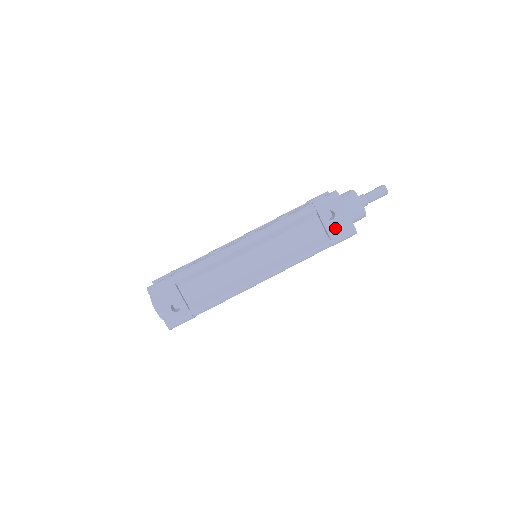
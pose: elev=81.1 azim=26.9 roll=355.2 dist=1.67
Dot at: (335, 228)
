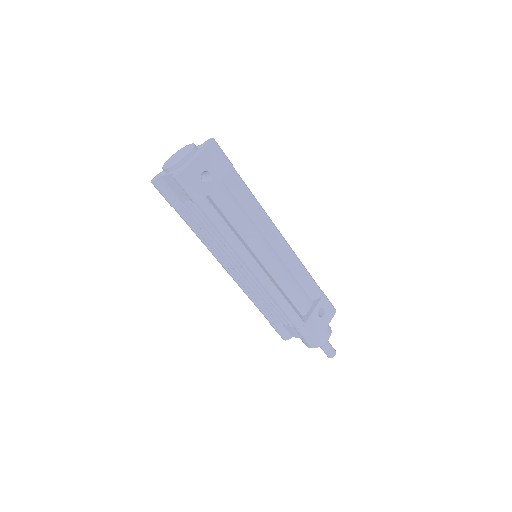
Dot at: (314, 322)
